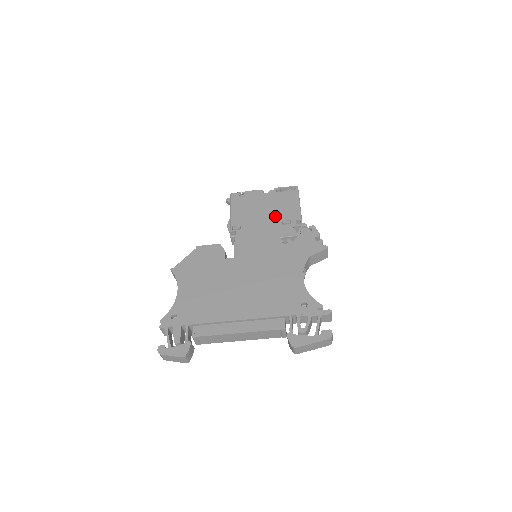
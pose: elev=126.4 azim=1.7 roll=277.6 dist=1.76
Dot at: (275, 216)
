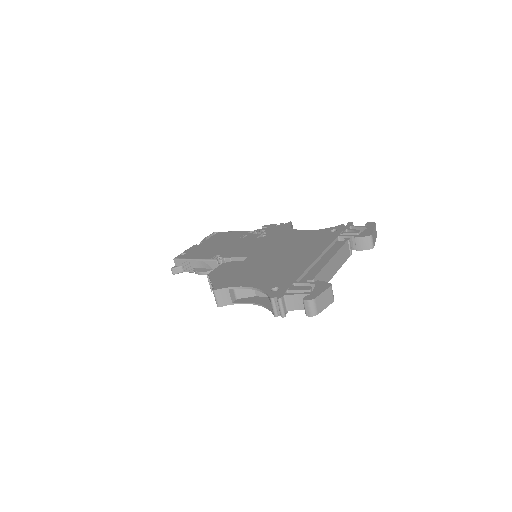
Dot at: (230, 240)
